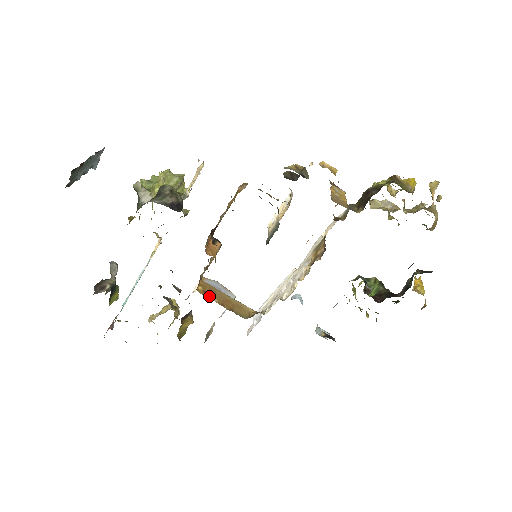
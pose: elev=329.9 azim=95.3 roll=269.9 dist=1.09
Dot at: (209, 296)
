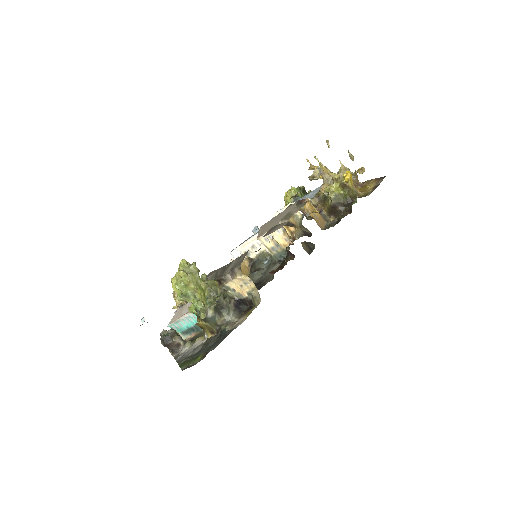
Dot at: occluded
